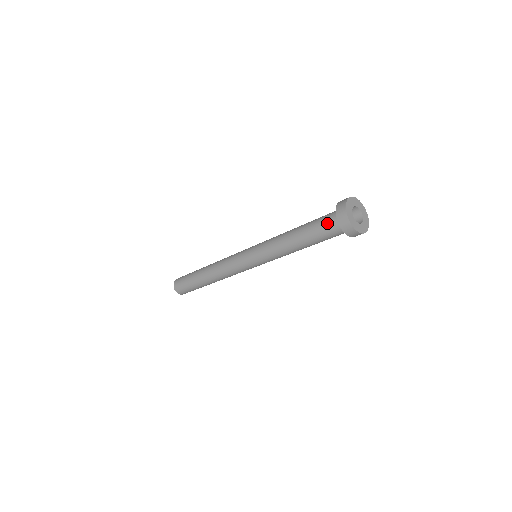
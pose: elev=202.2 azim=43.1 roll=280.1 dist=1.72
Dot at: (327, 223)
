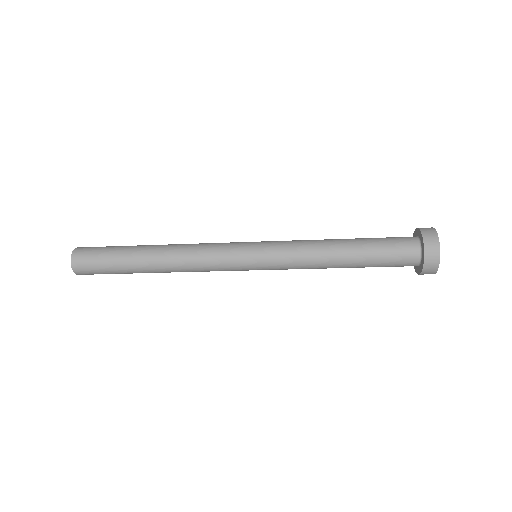
Dot at: (401, 253)
